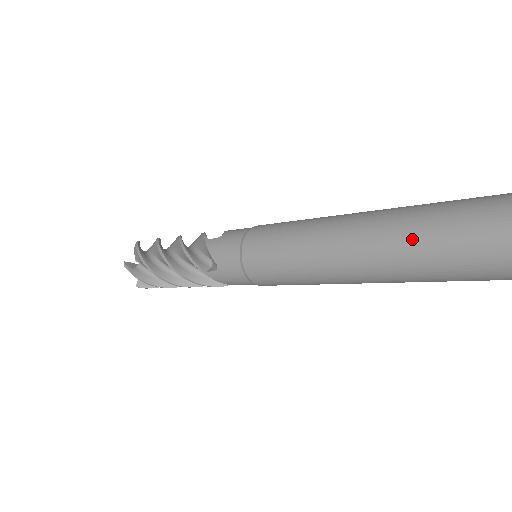
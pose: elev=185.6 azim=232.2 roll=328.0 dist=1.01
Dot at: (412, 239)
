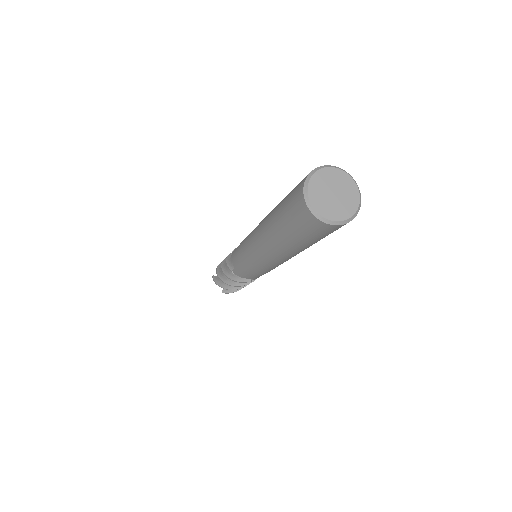
Dot at: (273, 219)
